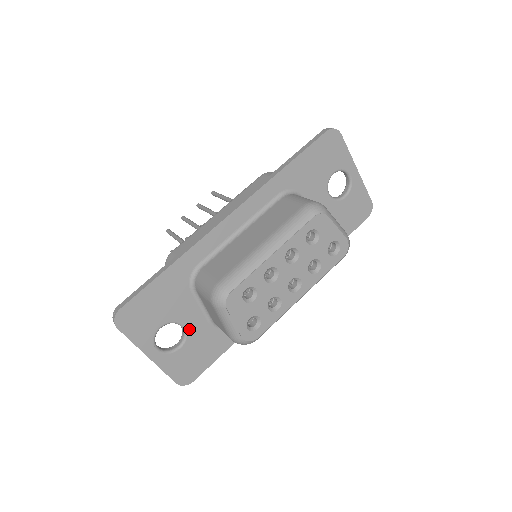
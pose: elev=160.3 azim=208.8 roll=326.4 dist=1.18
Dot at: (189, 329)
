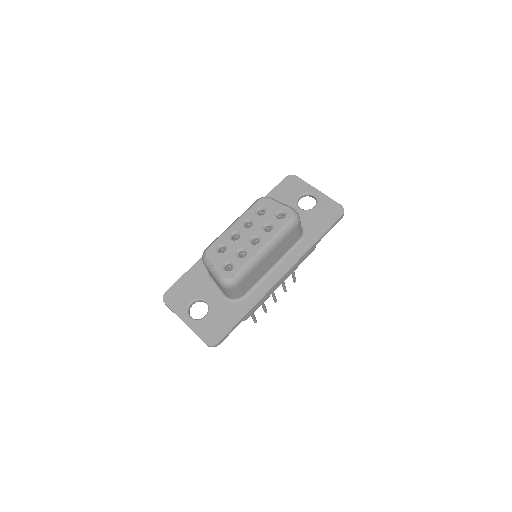
Dot at: (210, 303)
